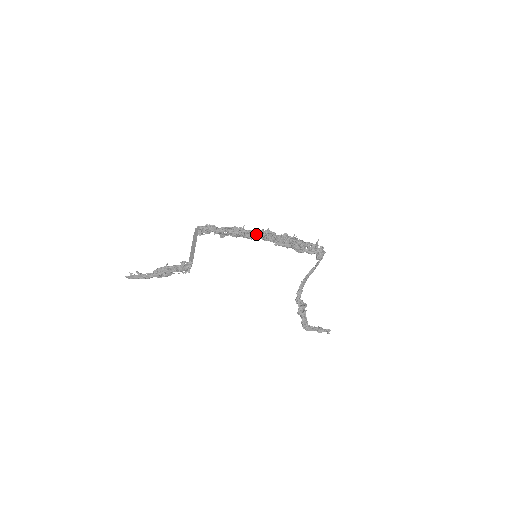
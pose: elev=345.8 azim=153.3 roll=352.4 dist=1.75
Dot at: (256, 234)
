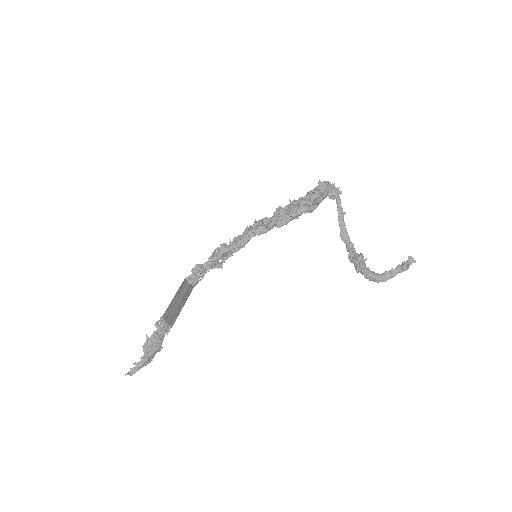
Dot at: (245, 236)
